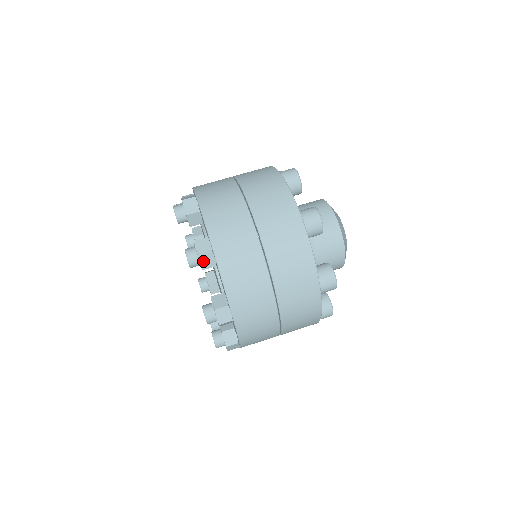
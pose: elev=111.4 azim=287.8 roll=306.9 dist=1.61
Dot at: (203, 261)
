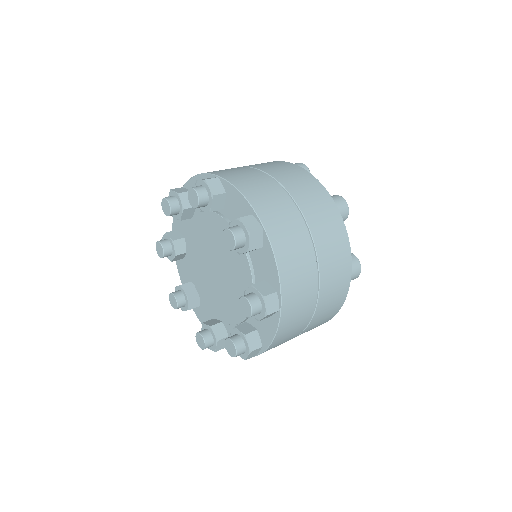
Dot at: (211, 186)
